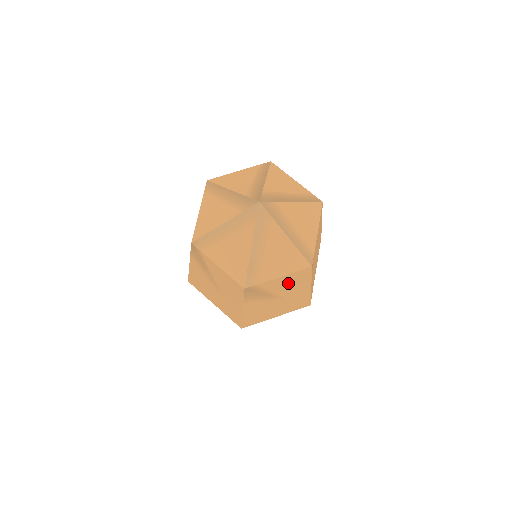
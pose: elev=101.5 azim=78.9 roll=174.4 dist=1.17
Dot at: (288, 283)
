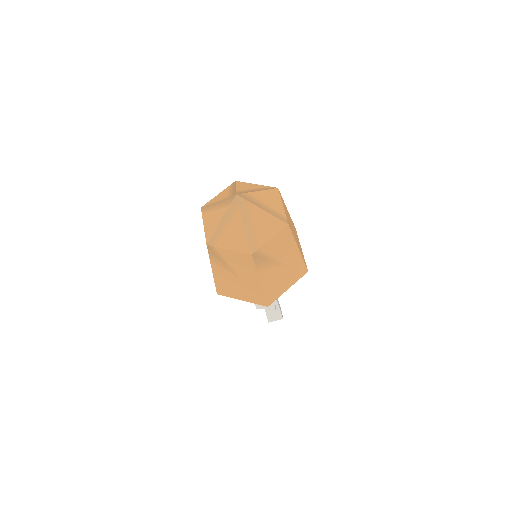
Dot at: (280, 245)
